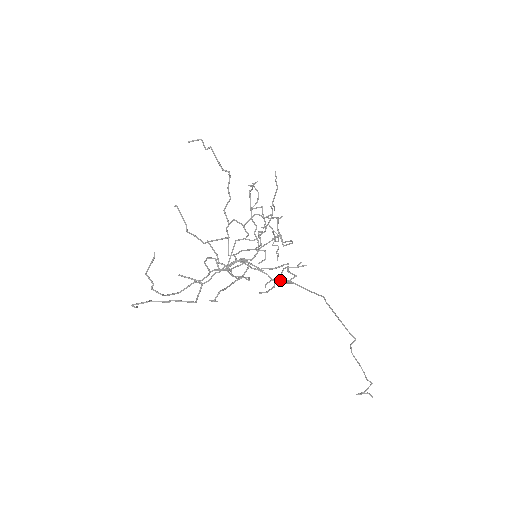
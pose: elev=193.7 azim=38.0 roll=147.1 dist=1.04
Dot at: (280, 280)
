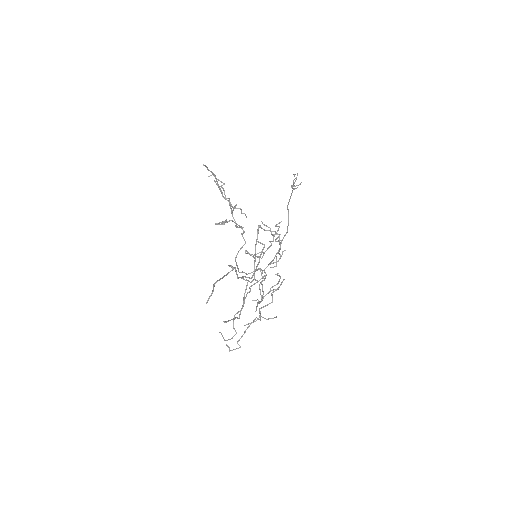
Dot at: occluded
